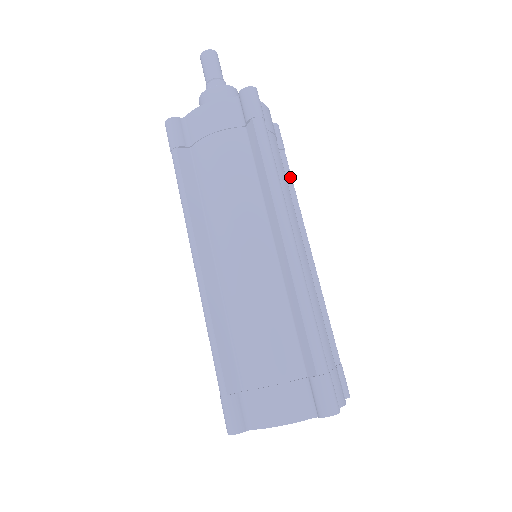
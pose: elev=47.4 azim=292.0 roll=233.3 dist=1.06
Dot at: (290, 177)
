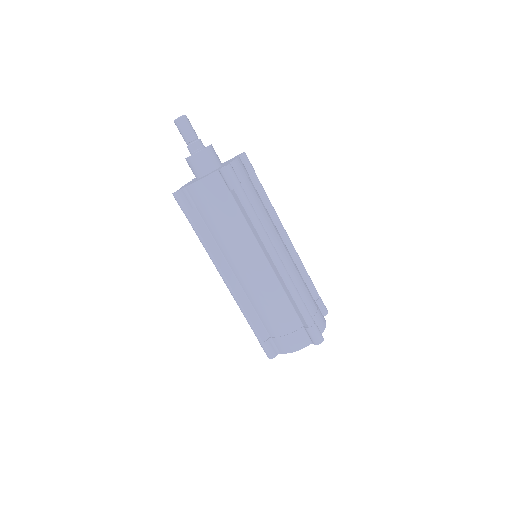
Dot at: (263, 190)
